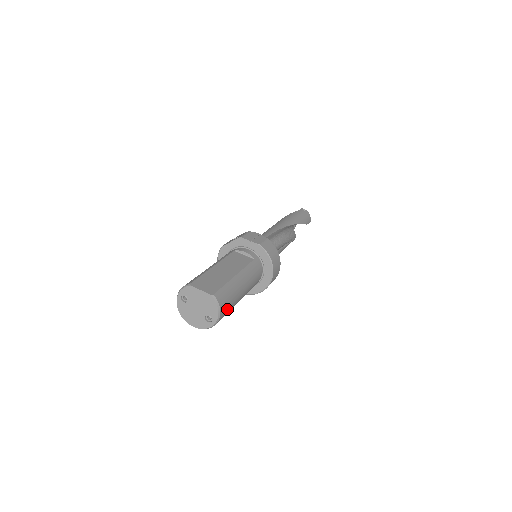
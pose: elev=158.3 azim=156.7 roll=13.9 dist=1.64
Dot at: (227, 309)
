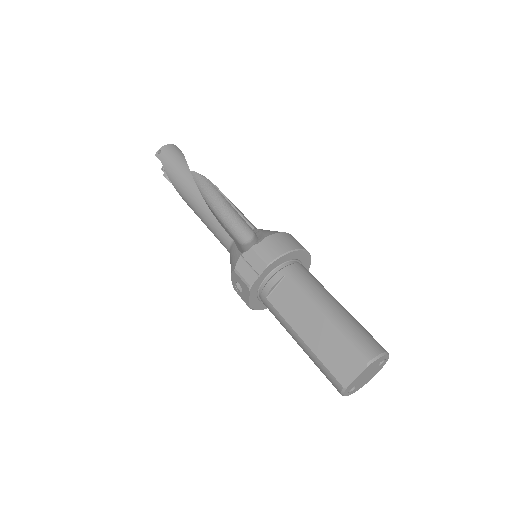
Dot at: (370, 337)
